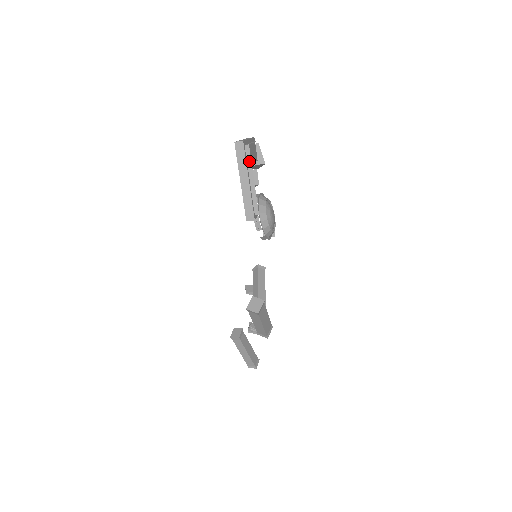
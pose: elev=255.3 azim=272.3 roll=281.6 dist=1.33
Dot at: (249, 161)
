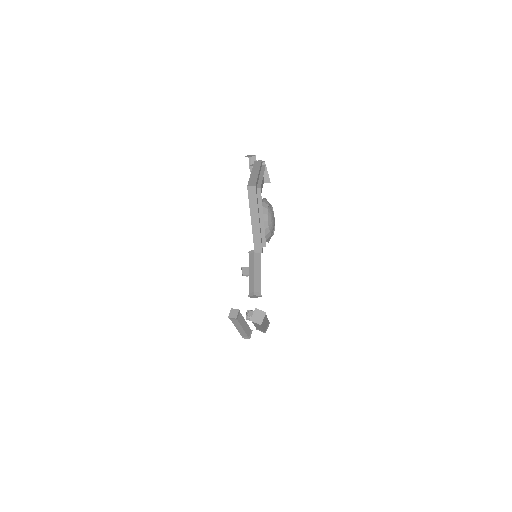
Dot at: (260, 202)
